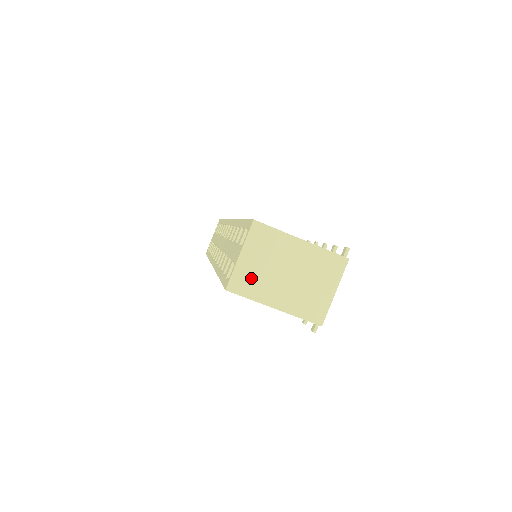
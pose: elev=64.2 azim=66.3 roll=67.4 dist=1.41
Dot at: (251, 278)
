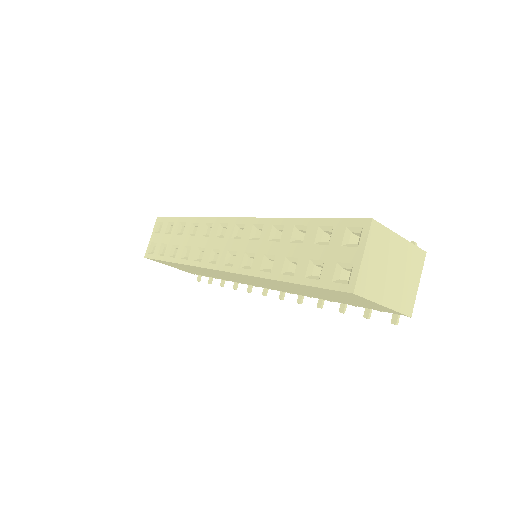
Dot at: (370, 278)
